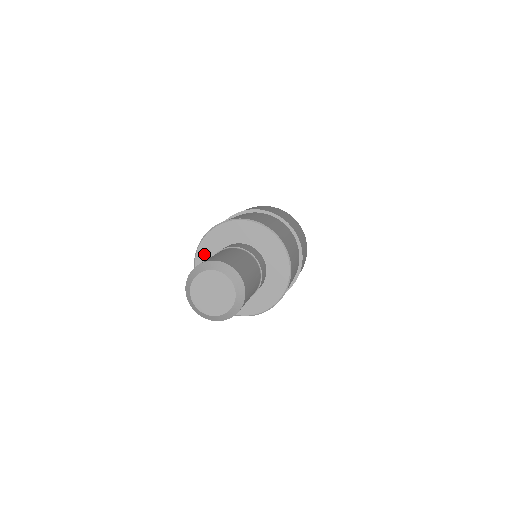
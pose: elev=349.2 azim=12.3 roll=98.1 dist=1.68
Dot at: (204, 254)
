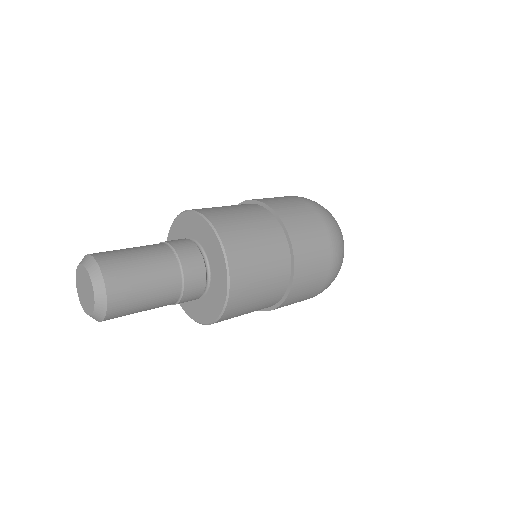
Dot at: occluded
